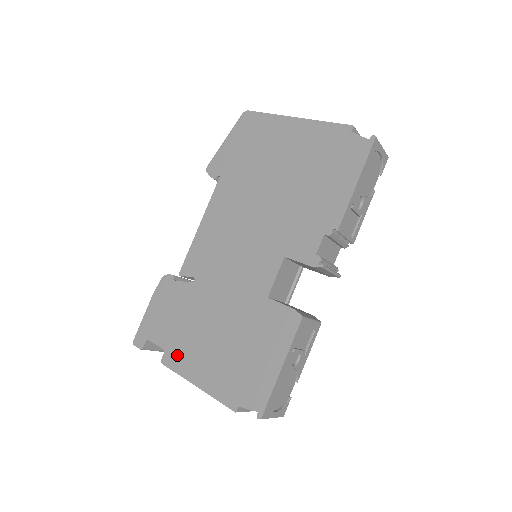
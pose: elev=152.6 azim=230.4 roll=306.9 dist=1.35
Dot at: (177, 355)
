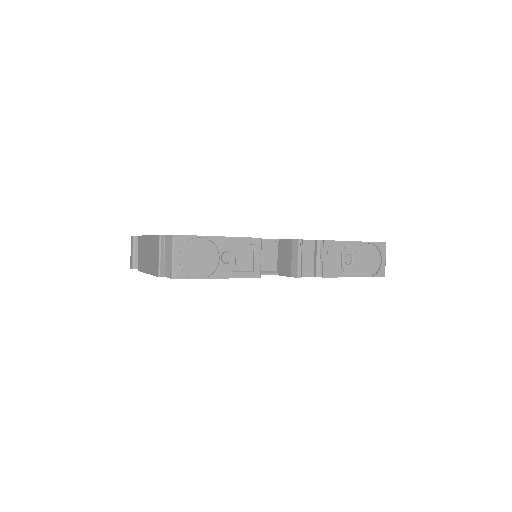
Dot at: occluded
